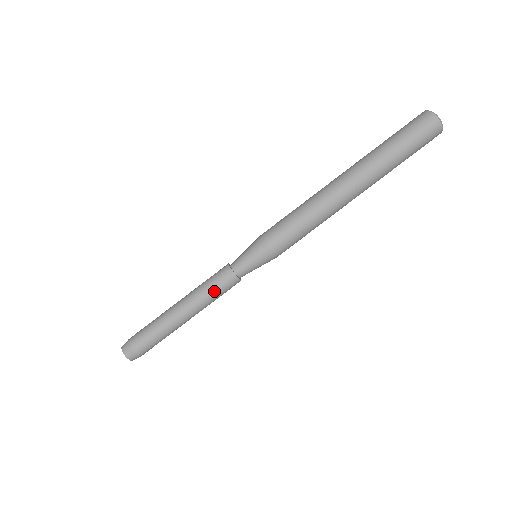
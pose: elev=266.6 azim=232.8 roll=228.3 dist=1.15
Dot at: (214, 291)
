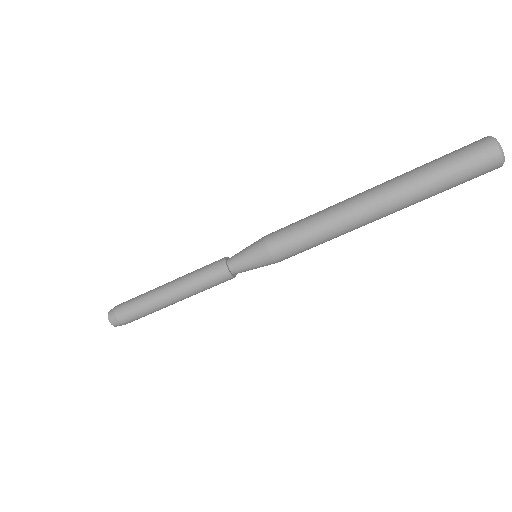
Dot at: (203, 278)
